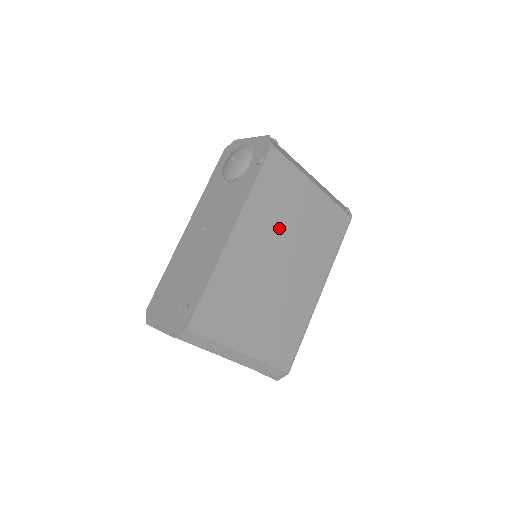
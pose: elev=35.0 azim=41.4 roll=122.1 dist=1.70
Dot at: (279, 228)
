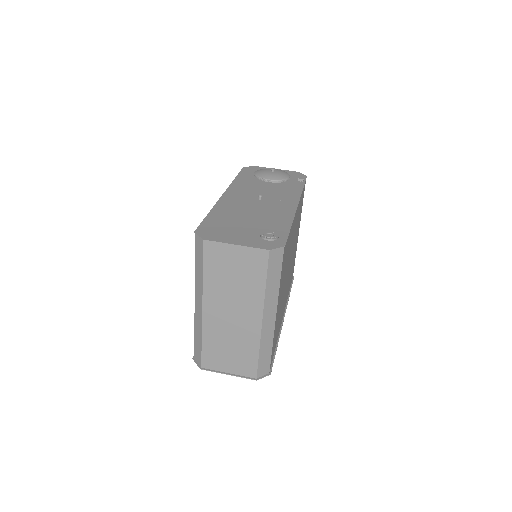
Dot at: (295, 236)
